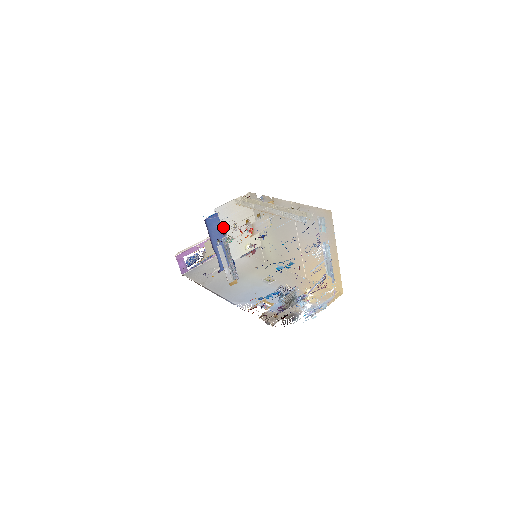
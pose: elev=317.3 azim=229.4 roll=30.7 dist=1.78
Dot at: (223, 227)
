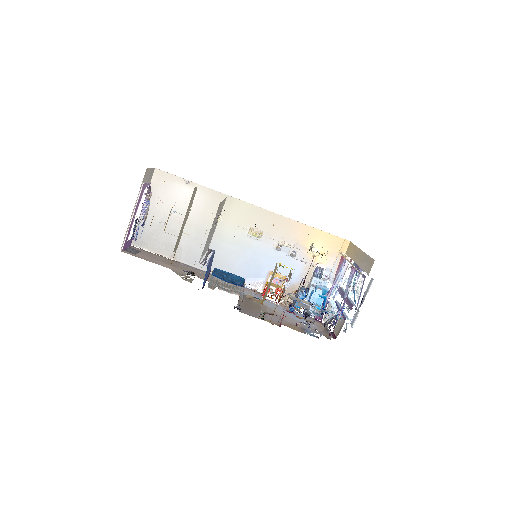
Dot at: (204, 251)
